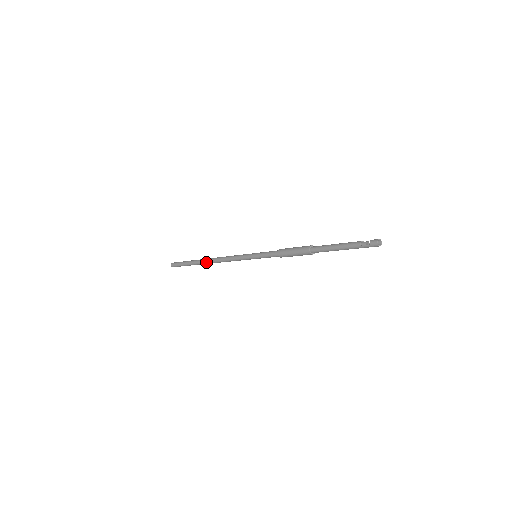
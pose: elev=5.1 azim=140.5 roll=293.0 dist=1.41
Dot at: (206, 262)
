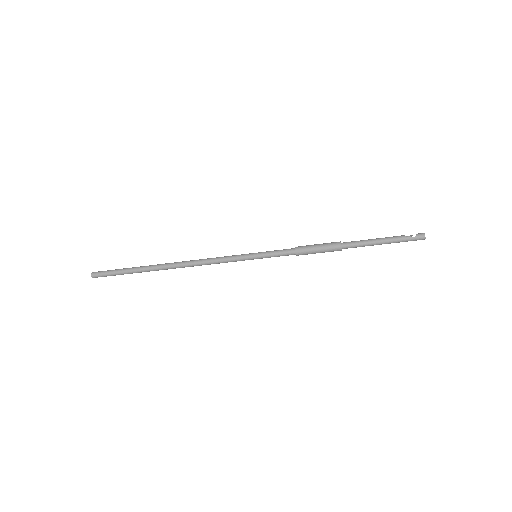
Dot at: (167, 266)
